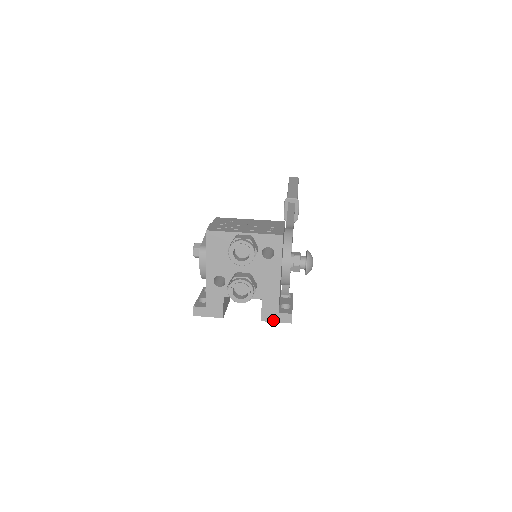
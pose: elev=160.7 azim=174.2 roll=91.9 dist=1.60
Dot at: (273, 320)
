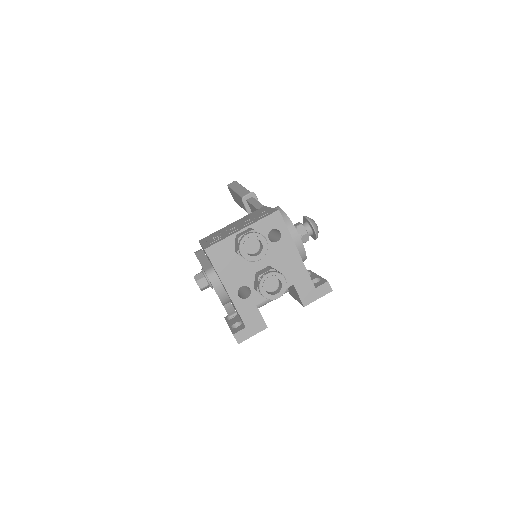
Dot at: (314, 299)
